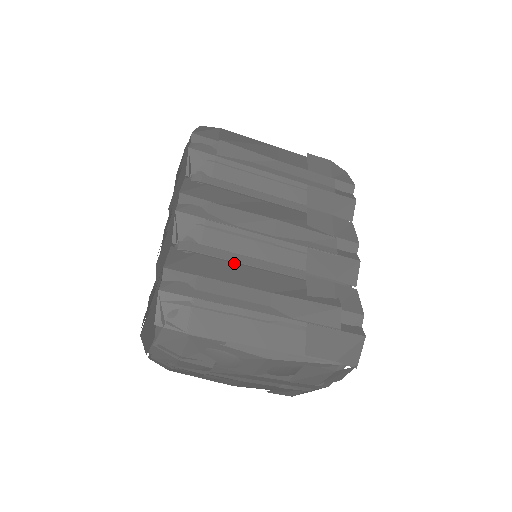
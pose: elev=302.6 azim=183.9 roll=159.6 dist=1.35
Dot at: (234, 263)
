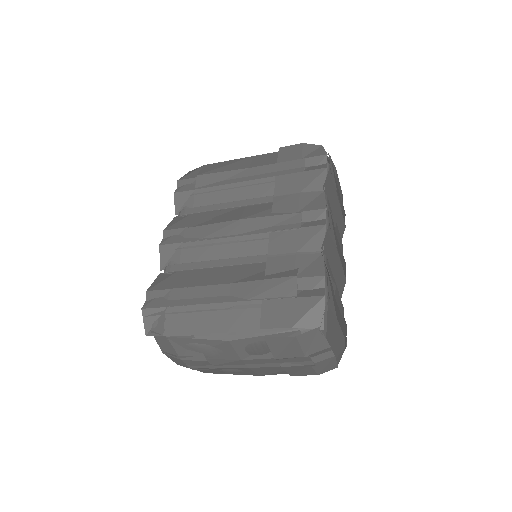
Dot at: (205, 269)
